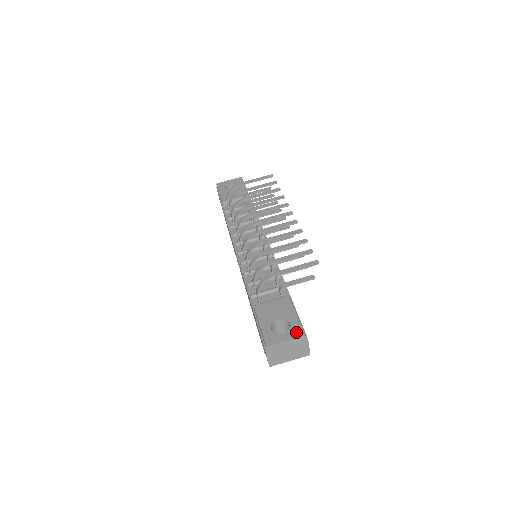
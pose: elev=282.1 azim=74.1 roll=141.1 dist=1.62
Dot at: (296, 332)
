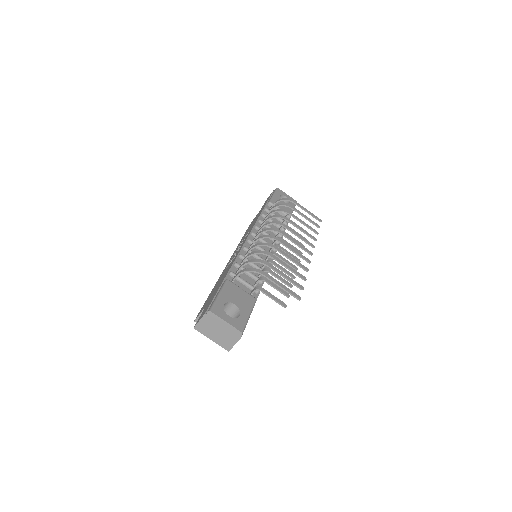
Dot at: (239, 324)
